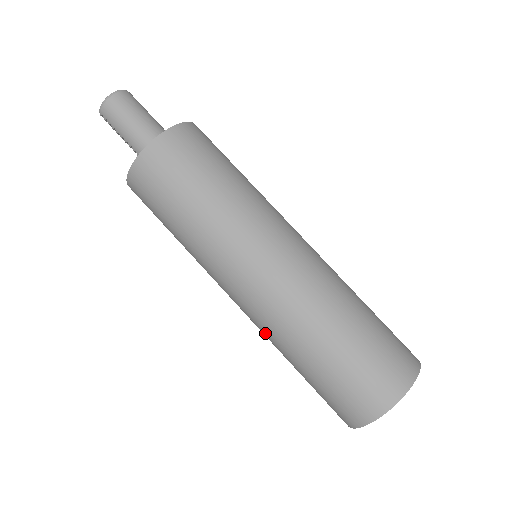
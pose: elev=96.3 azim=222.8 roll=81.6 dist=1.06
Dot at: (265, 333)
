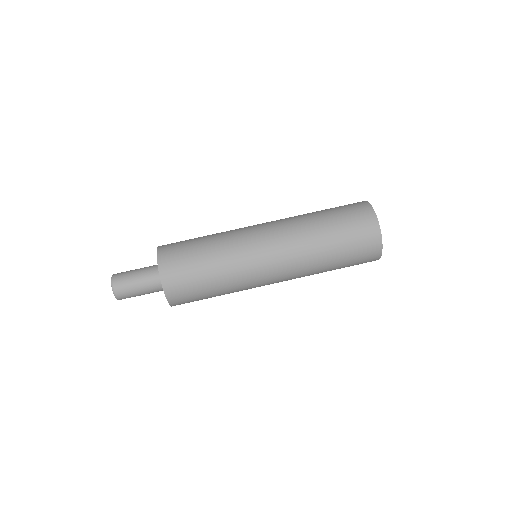
Dot at: occluded
